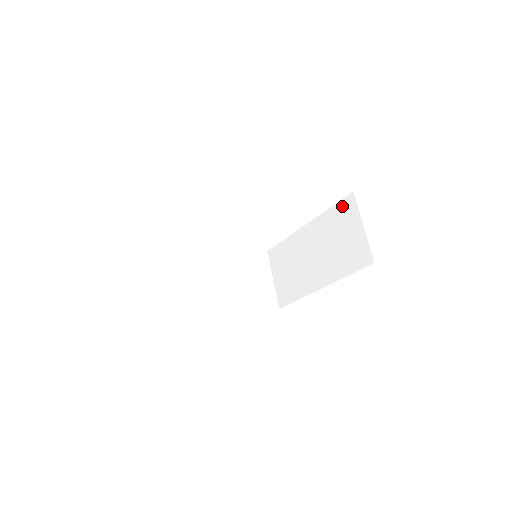
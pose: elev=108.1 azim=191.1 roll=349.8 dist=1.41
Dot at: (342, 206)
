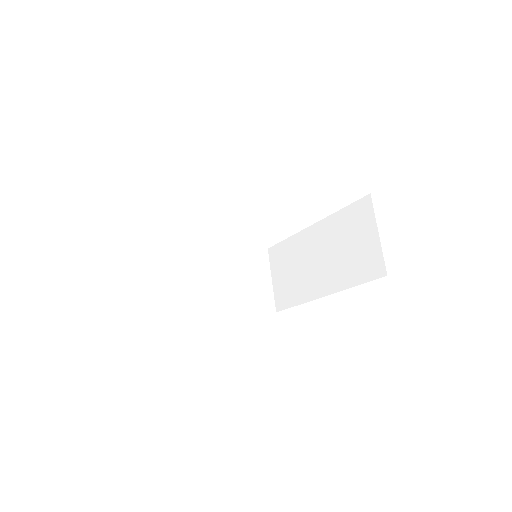
Dot at: (356, 208)
